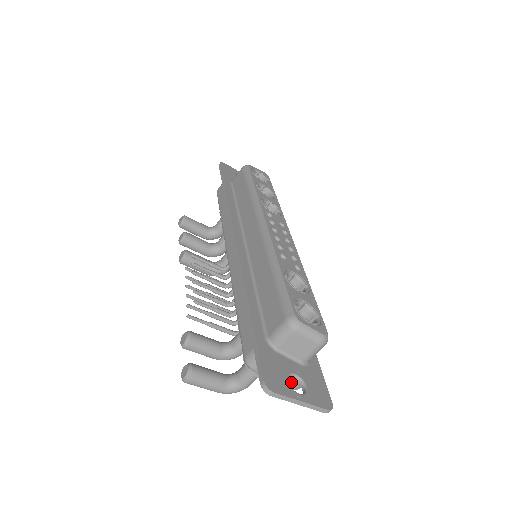
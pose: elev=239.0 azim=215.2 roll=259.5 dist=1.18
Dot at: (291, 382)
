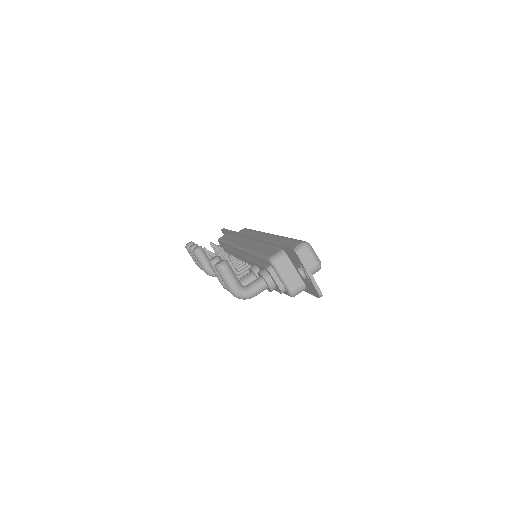
Dot at: (293, 284)
